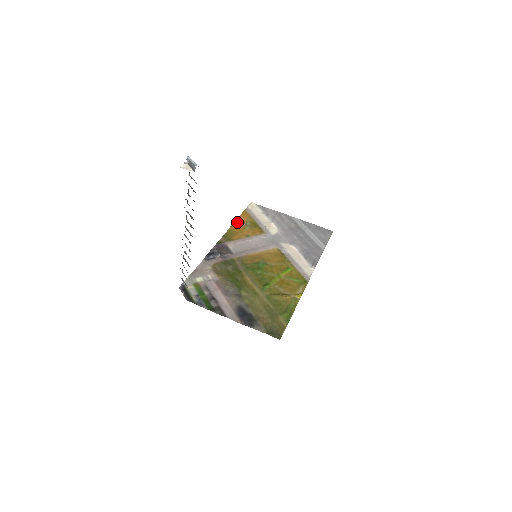
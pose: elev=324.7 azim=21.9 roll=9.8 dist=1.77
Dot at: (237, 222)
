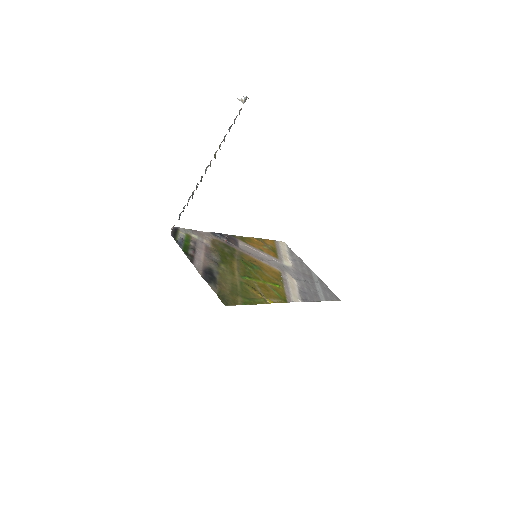
Dot at: (260, 239)
